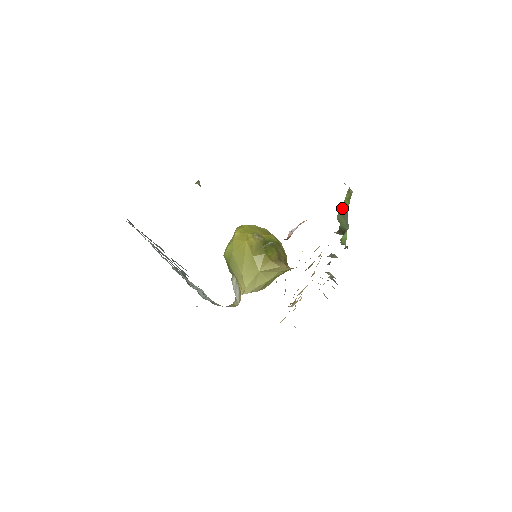
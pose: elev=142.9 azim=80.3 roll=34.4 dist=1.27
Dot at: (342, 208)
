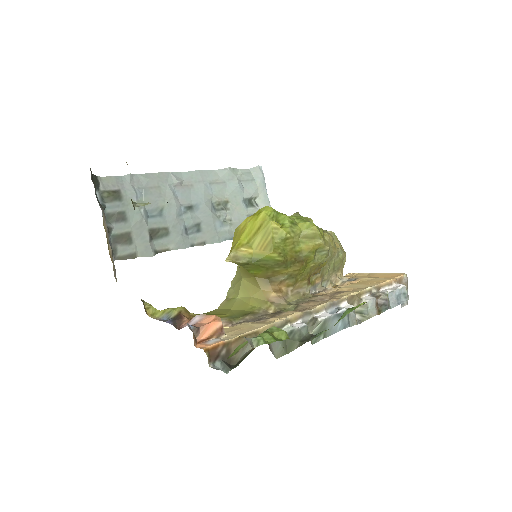
Dot at: occluded
